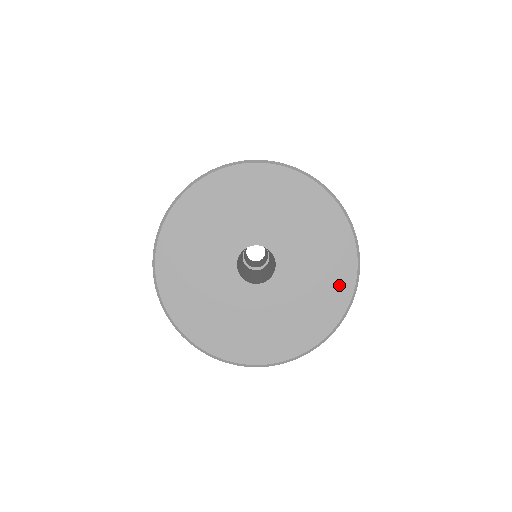
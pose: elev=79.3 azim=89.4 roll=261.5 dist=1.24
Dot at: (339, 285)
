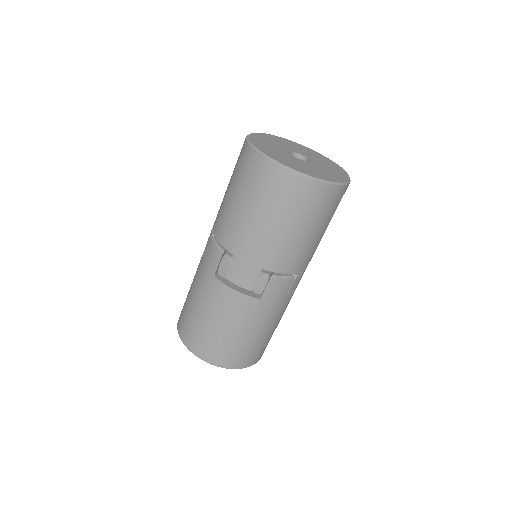
Dot at: (330, 178)
